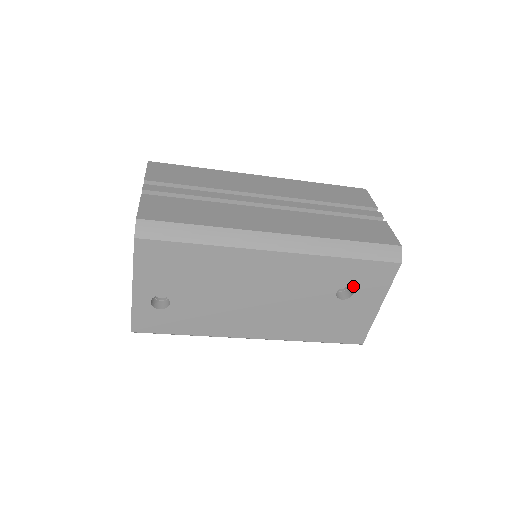
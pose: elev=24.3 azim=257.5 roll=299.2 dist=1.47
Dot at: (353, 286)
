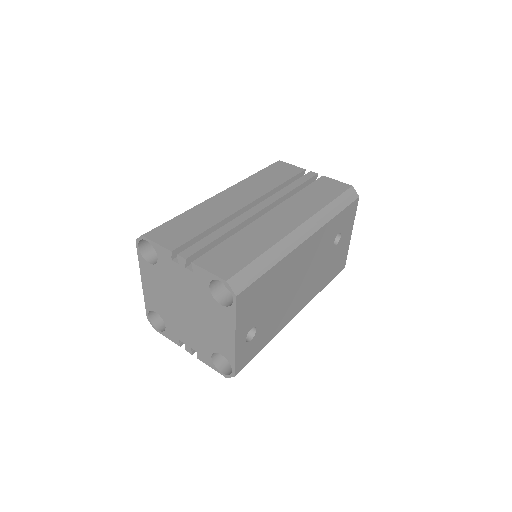
Dot at: (340, 231)
